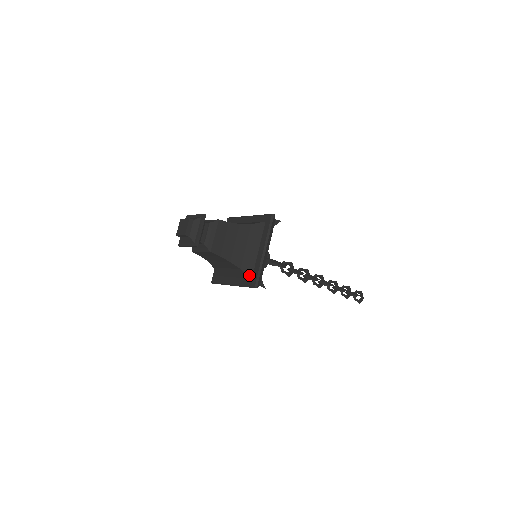
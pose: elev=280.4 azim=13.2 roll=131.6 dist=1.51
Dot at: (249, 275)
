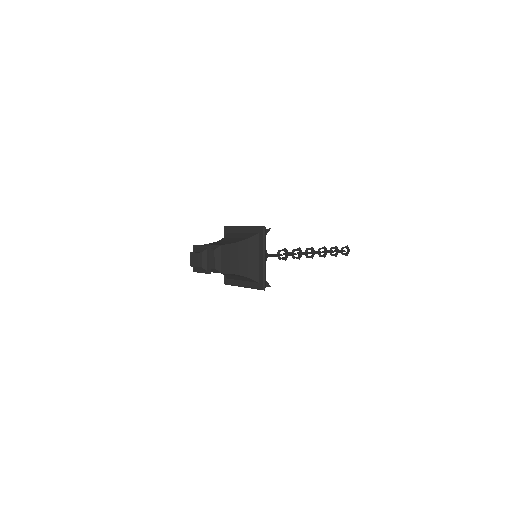
Dot at: (256, 280)
